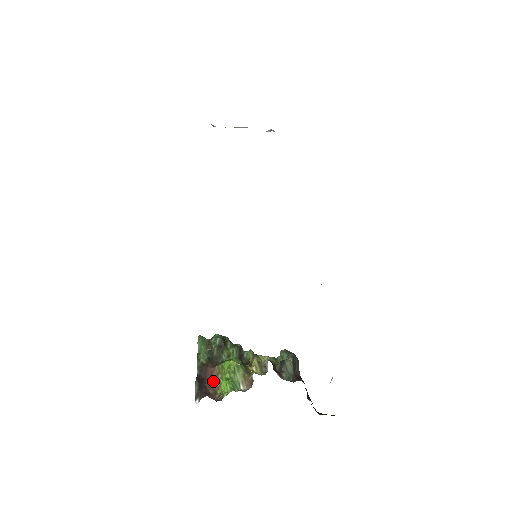
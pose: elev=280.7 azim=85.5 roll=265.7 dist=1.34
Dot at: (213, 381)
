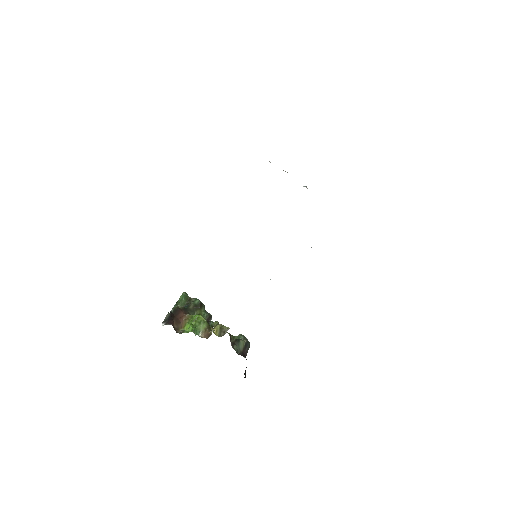
Dot at: (180, 322)
